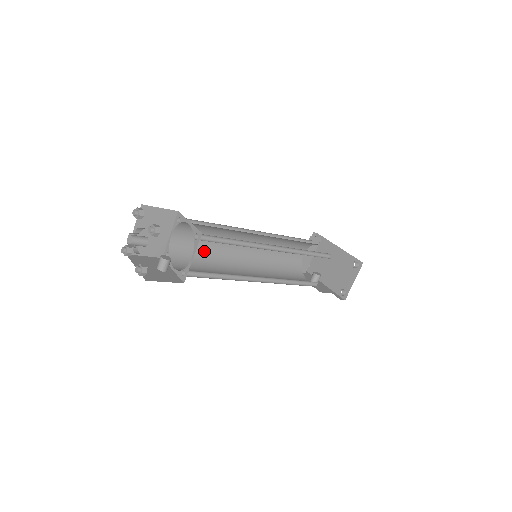
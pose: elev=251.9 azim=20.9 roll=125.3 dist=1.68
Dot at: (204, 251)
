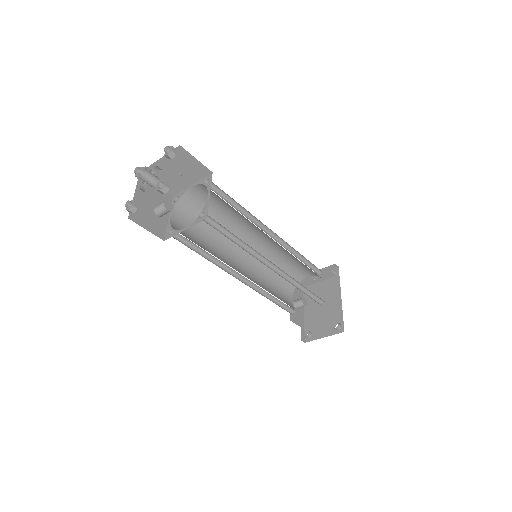
Dot at: (215, 217)
